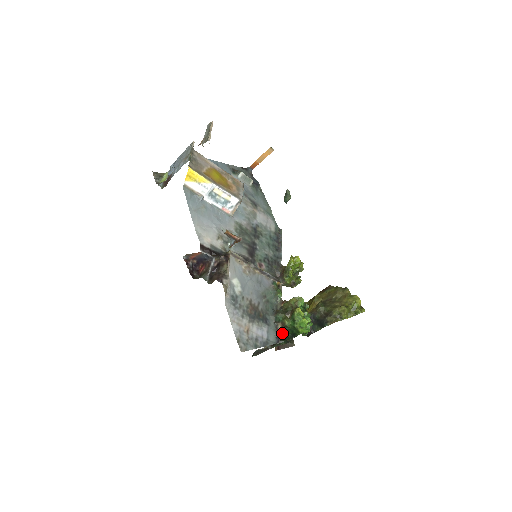
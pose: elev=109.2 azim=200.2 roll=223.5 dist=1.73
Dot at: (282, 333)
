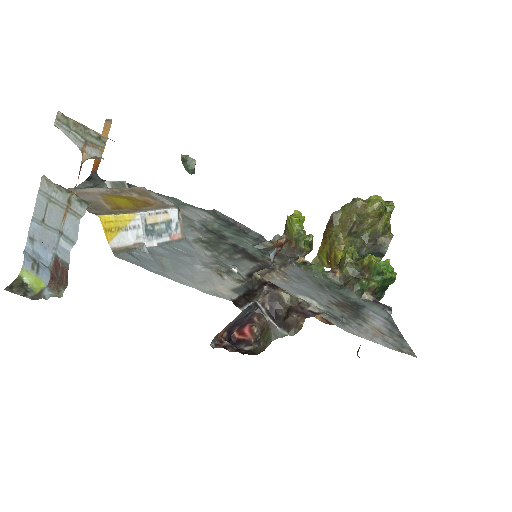
Dot at: occluded
